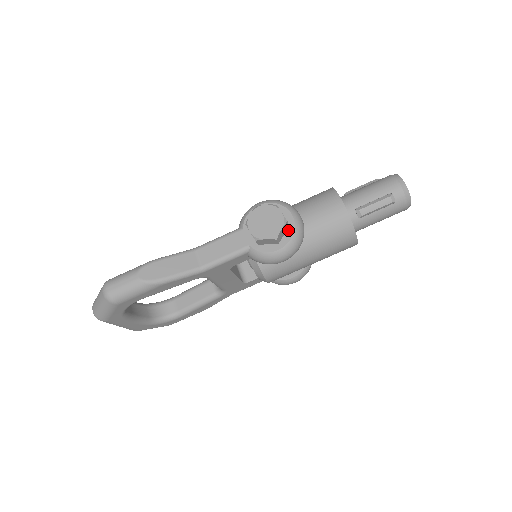
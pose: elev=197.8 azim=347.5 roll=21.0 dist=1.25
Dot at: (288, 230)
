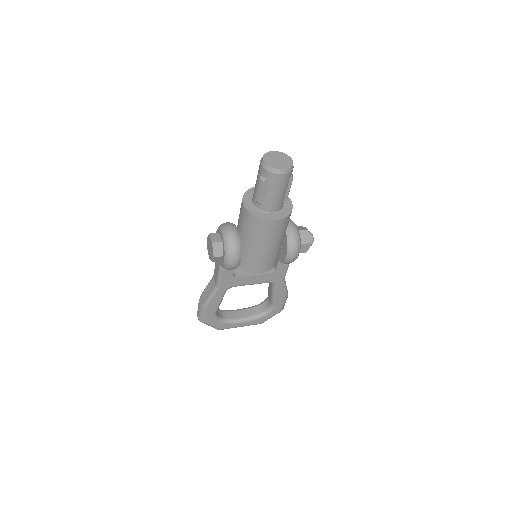
Dot at: (223, 245)
